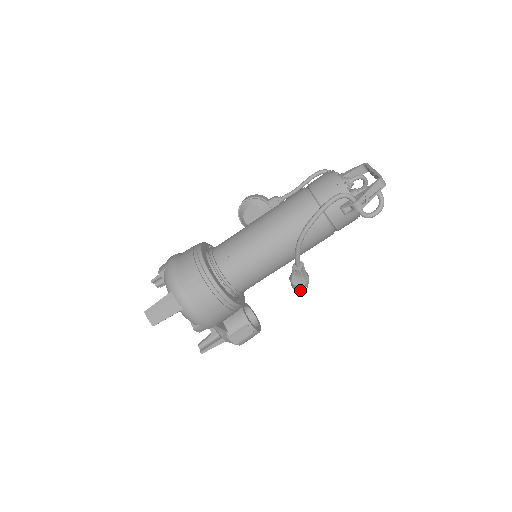
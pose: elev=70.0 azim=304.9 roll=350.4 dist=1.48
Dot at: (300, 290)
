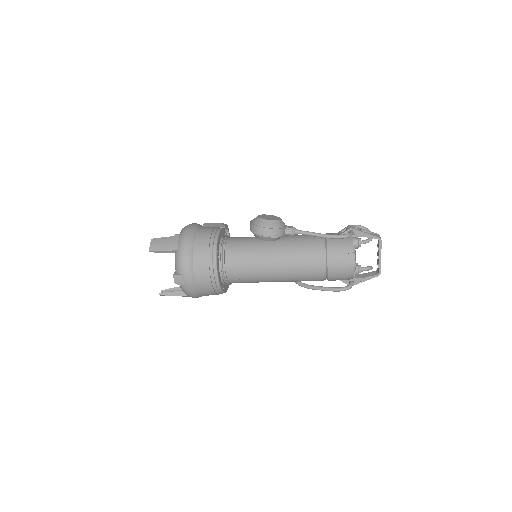
Dot at: occluded
